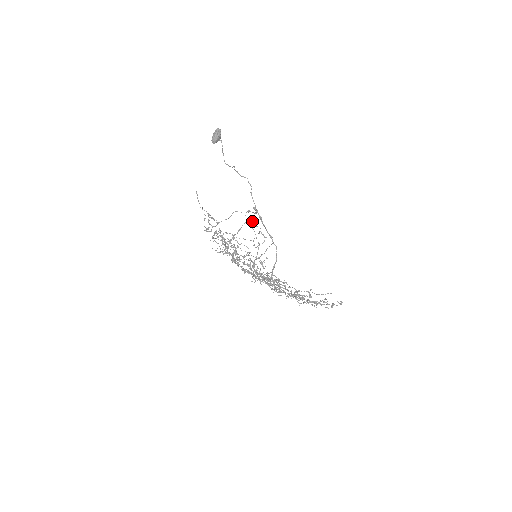
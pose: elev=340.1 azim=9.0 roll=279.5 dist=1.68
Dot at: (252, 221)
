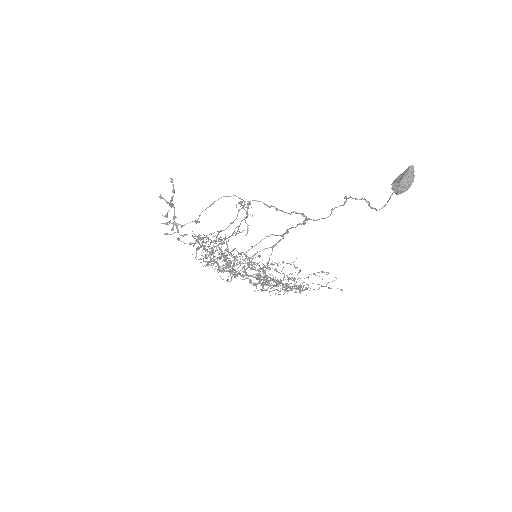
Dot at: (242, 202)
